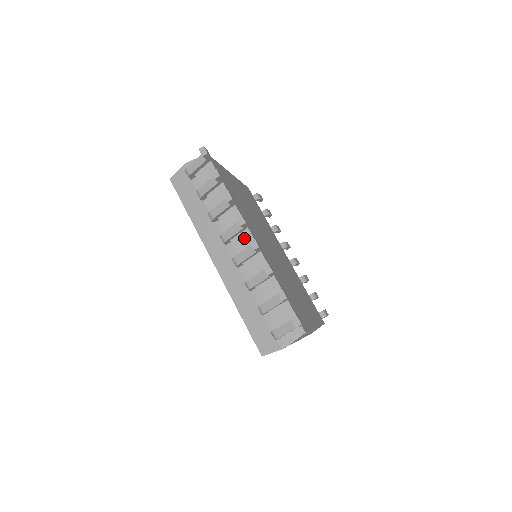
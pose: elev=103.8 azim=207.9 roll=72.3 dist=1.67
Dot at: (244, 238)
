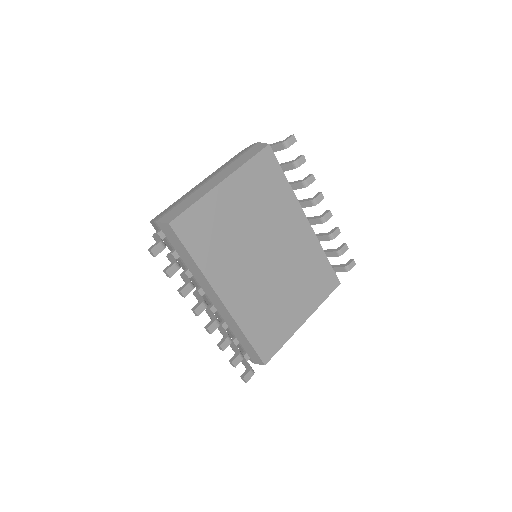
Dot at: (214, 297)
